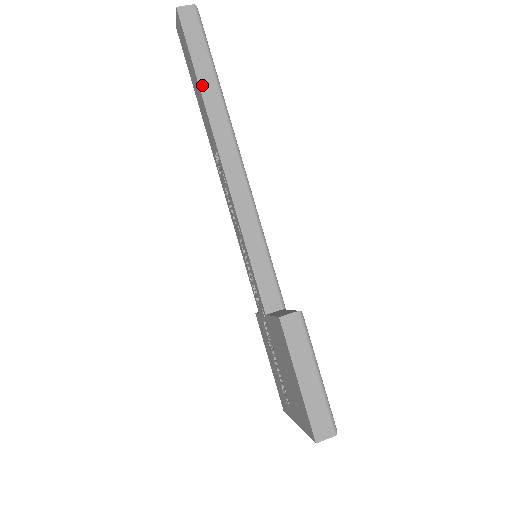
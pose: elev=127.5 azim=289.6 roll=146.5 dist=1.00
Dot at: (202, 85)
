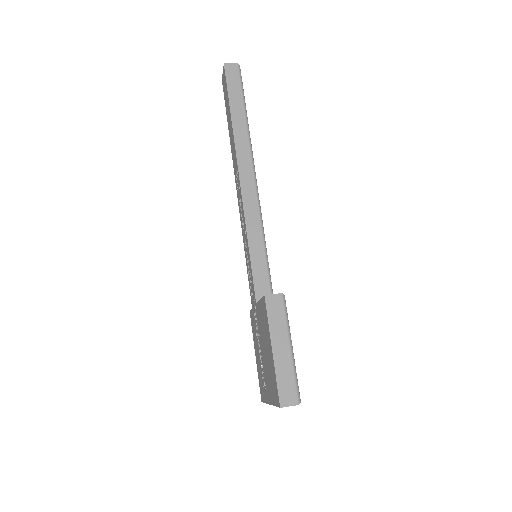
Dot at: (234, 120)
